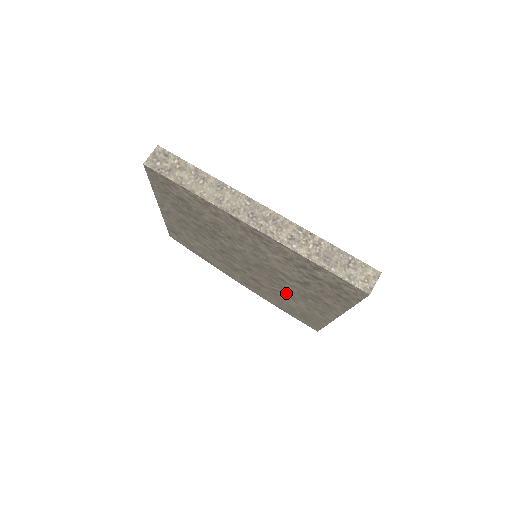
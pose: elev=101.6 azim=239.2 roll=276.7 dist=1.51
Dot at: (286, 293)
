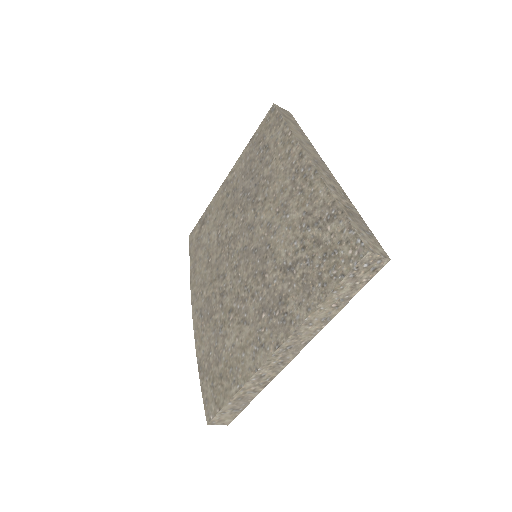
Dot at: (242, 311)
